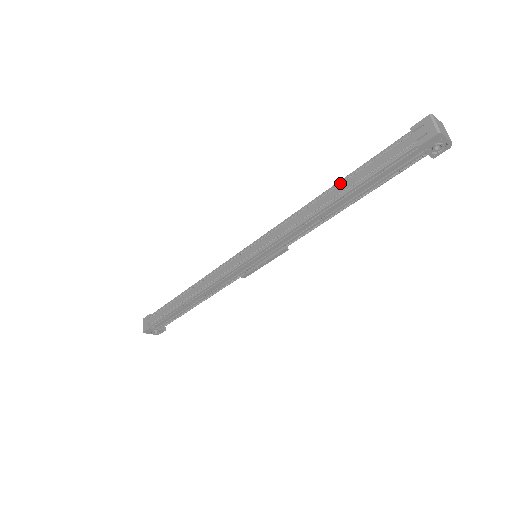
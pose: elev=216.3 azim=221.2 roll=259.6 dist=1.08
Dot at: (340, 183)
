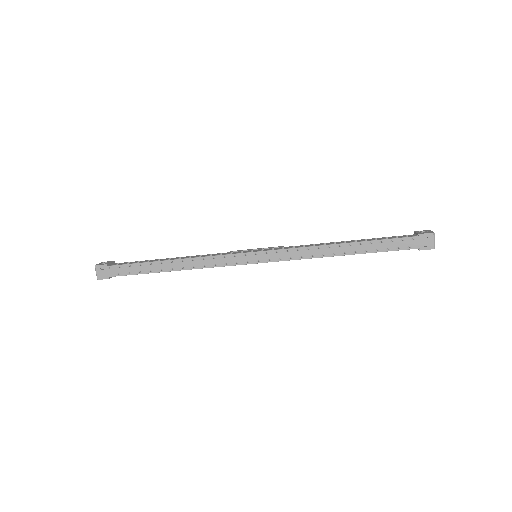
Dot at: (356, 243)
